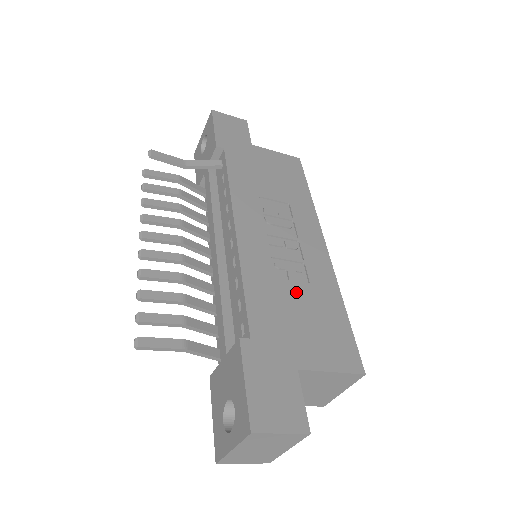
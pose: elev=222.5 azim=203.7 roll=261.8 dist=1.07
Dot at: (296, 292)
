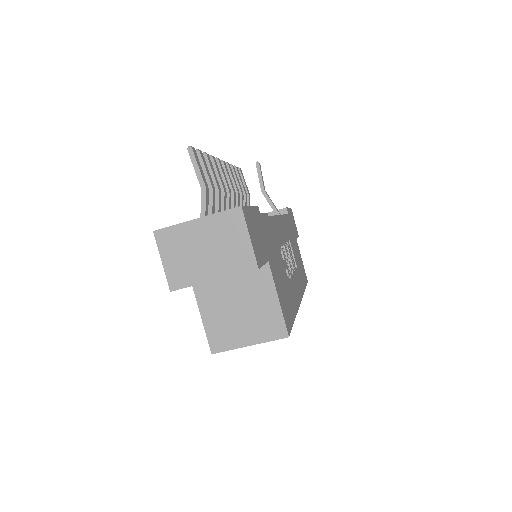
Dot at: (283, 267)
